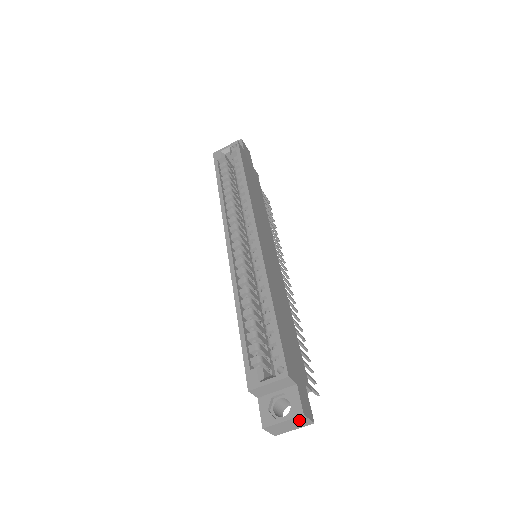
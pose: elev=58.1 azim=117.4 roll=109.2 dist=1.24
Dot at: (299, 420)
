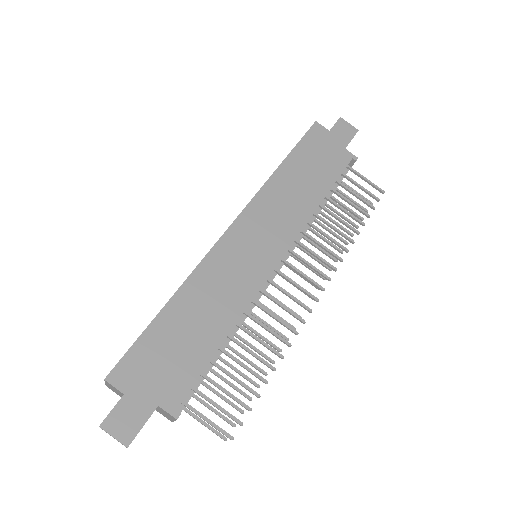
Dot at: (109, 433)
